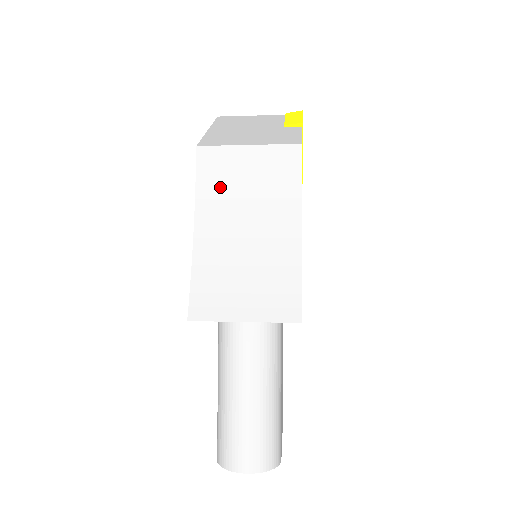
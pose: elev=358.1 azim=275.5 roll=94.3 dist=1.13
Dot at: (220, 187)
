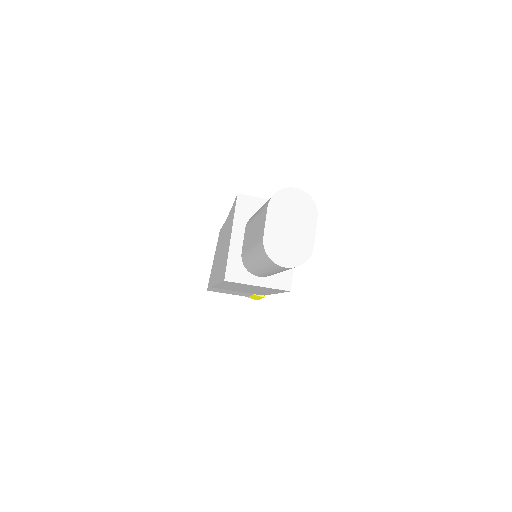
Dot at: occluded
